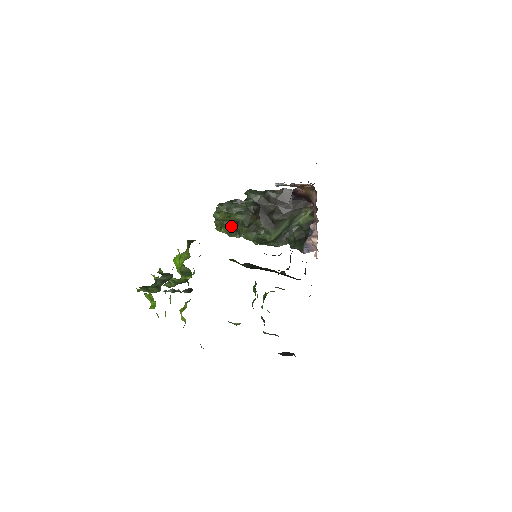
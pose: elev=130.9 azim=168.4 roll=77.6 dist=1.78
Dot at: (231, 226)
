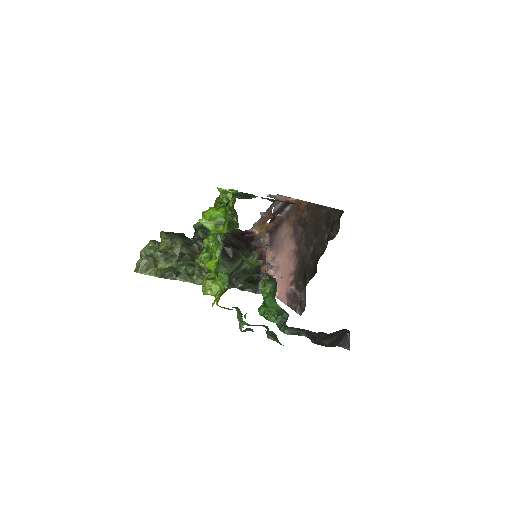
Dot at: (171, 261)
